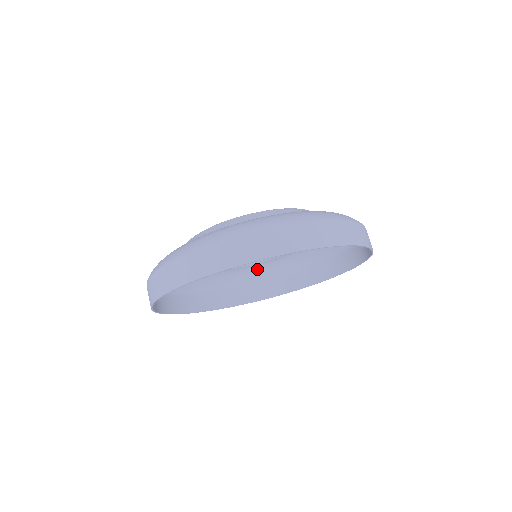
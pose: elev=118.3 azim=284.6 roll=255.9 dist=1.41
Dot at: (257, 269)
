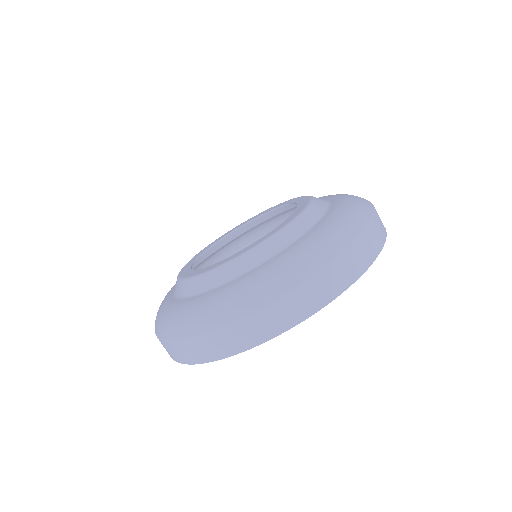
Dot at: (258, 226)
